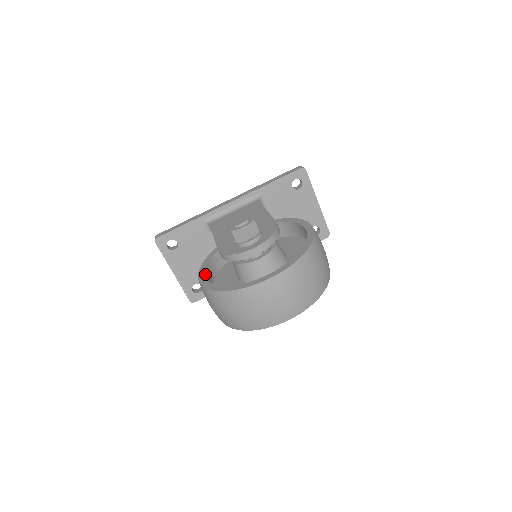
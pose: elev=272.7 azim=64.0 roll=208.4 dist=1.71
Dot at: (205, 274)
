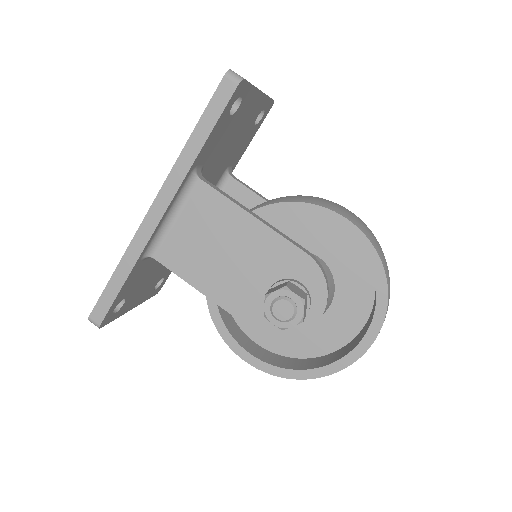
Dot at: (243, 347)
